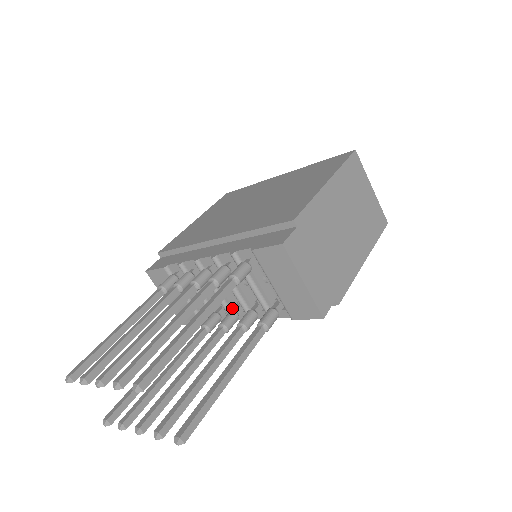
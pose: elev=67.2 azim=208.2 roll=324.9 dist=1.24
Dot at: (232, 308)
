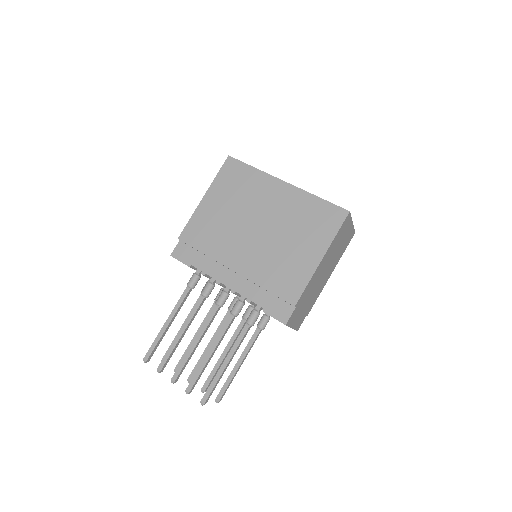
Dot at: occluded
